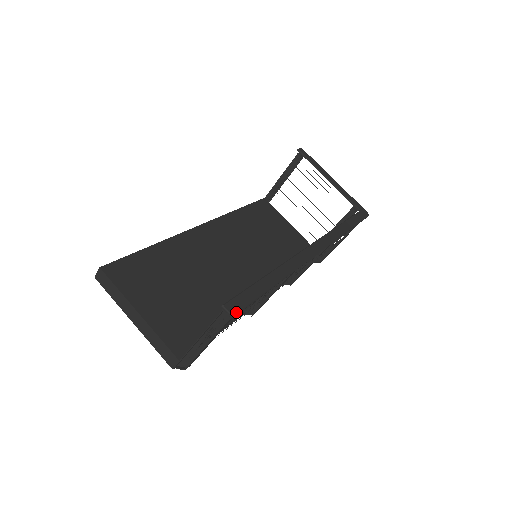
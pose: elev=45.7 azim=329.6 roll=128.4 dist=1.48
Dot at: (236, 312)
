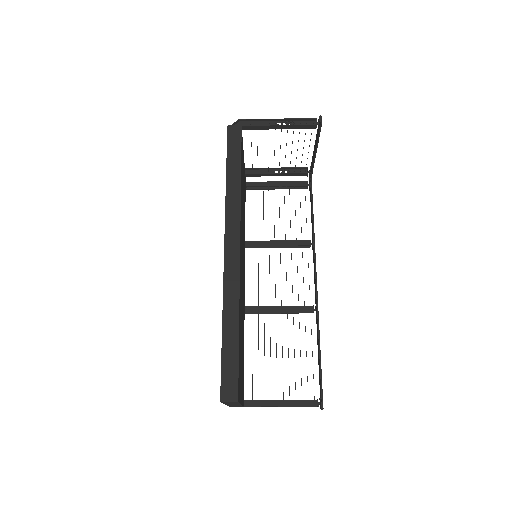
Dot at: occluded
